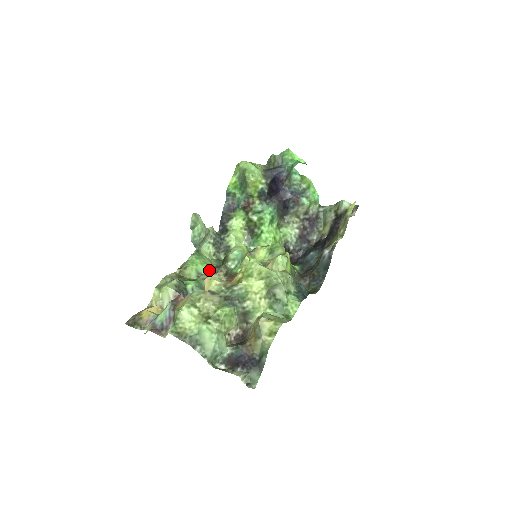
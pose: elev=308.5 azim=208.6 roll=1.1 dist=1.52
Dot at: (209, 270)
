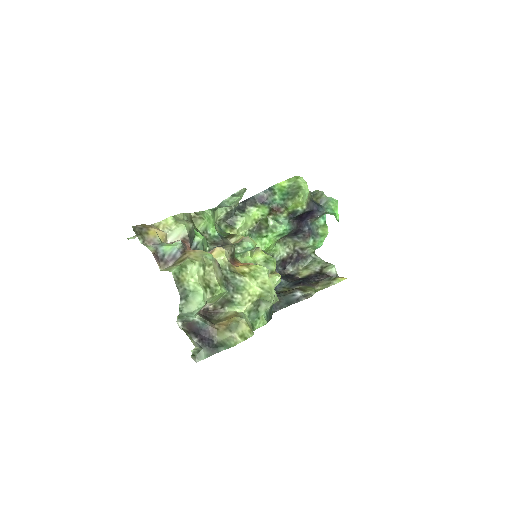
Dot at: (214, 234)
